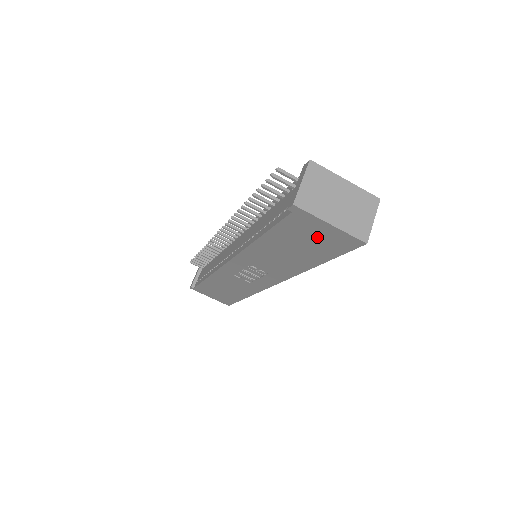
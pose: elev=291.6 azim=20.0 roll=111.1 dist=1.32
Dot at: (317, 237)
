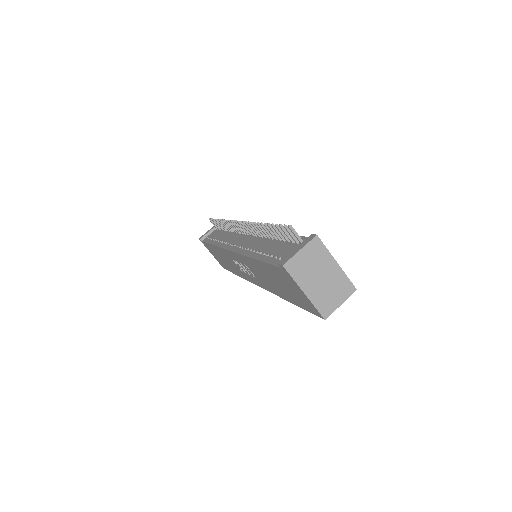
Dot at: (294, 291)
